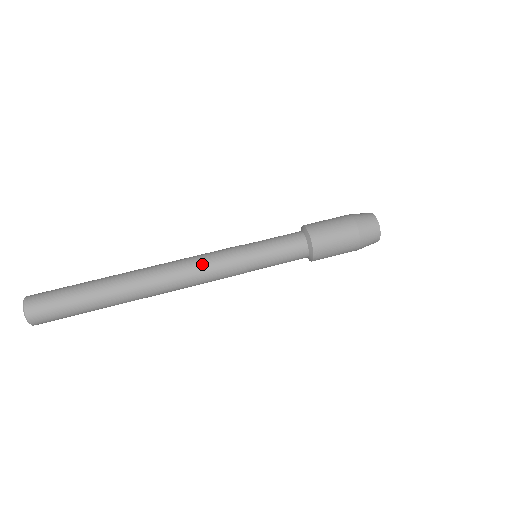
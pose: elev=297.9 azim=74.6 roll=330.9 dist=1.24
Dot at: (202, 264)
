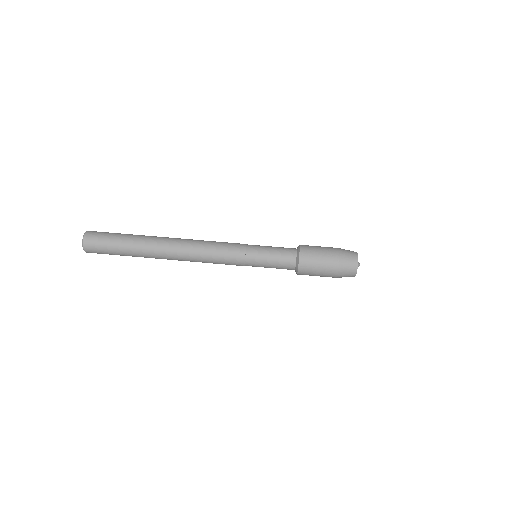
Dot at: (213, 248)
